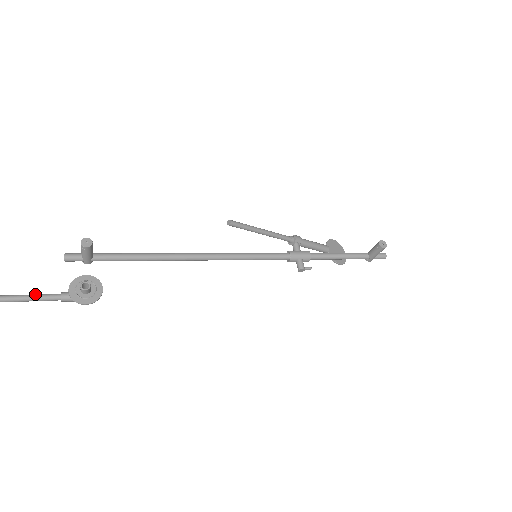
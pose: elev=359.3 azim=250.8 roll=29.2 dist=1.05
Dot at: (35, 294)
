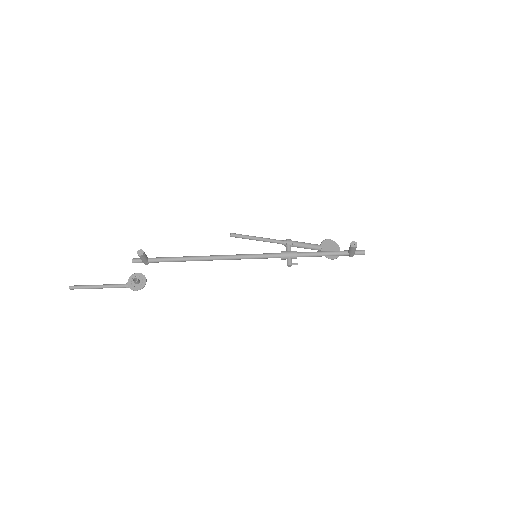
Dot at: (112, 284)
